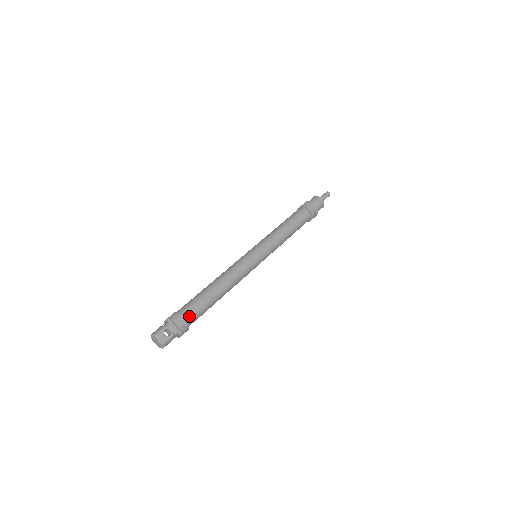
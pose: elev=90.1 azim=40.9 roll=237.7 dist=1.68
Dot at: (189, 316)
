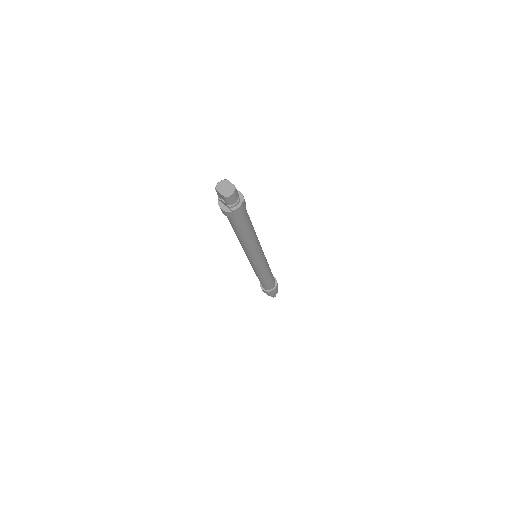
Dot at: occluded
